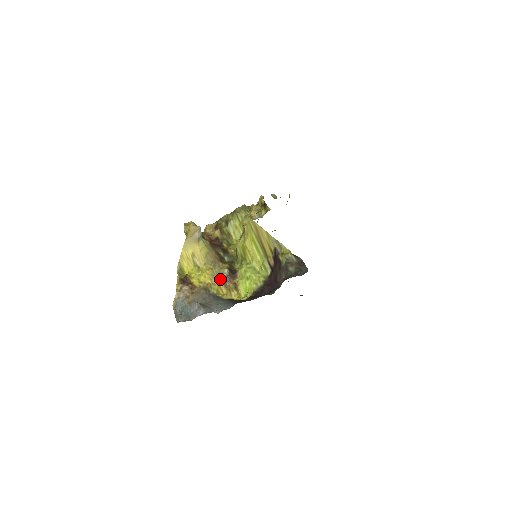
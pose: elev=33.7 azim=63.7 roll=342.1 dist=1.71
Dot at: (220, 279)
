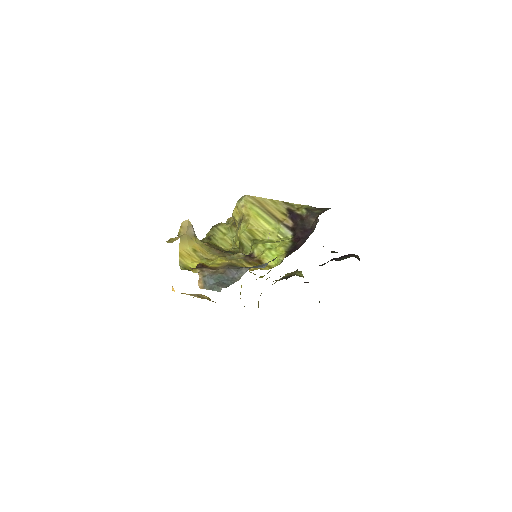
Dot at: (239, 260)
